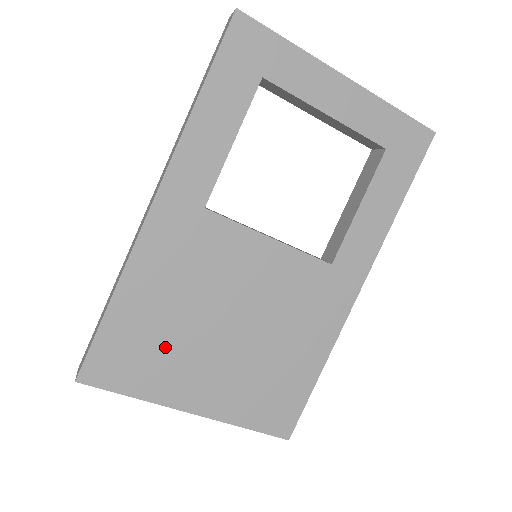
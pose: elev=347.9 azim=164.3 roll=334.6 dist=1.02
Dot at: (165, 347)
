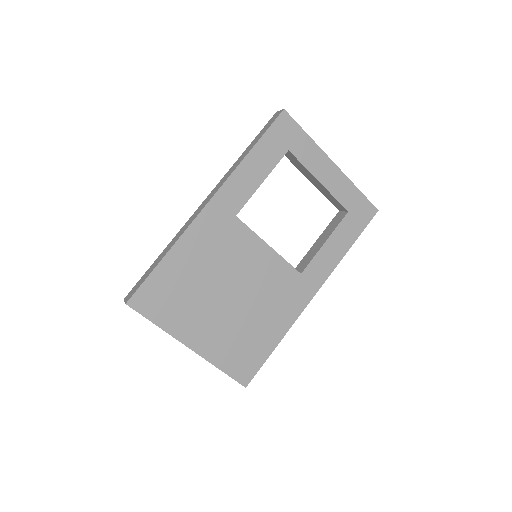
Dot at: (187, 297)
